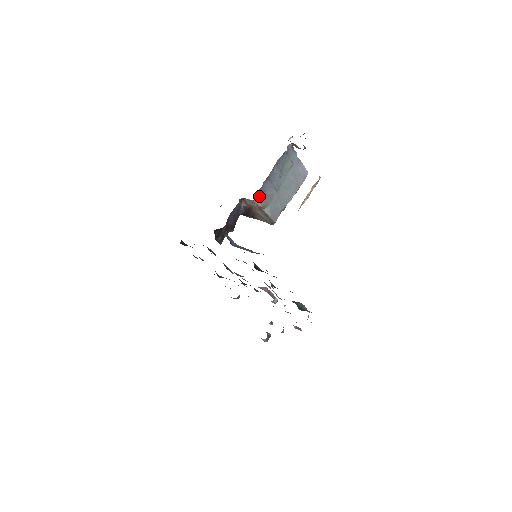
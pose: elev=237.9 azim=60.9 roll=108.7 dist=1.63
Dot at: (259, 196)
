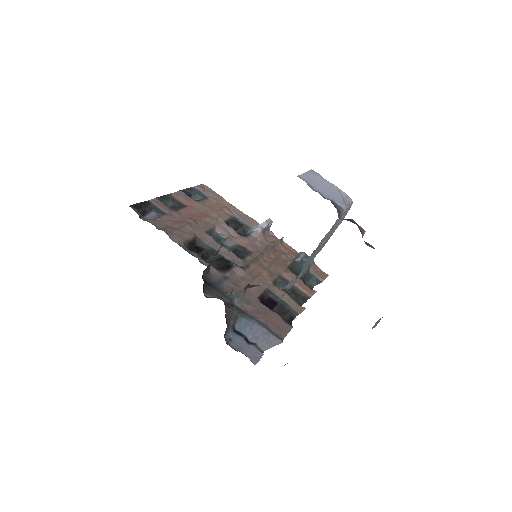
Dot at: occluded
